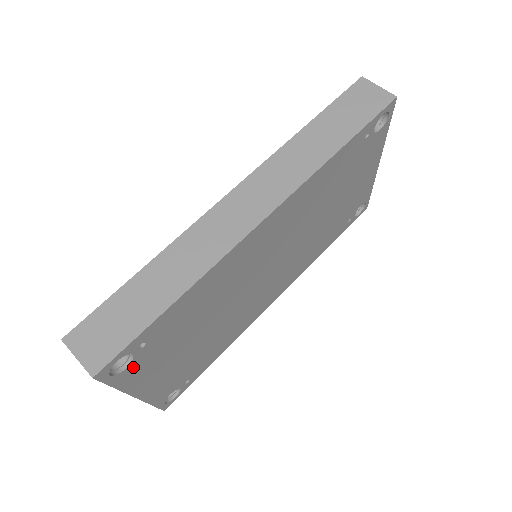
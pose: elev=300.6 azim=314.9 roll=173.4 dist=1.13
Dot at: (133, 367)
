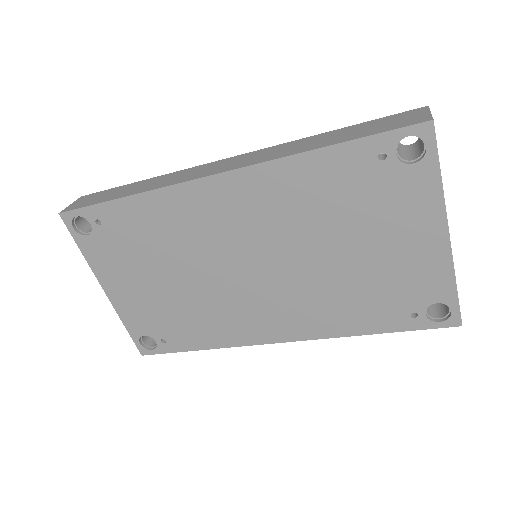
Dot at: (94, 242)
